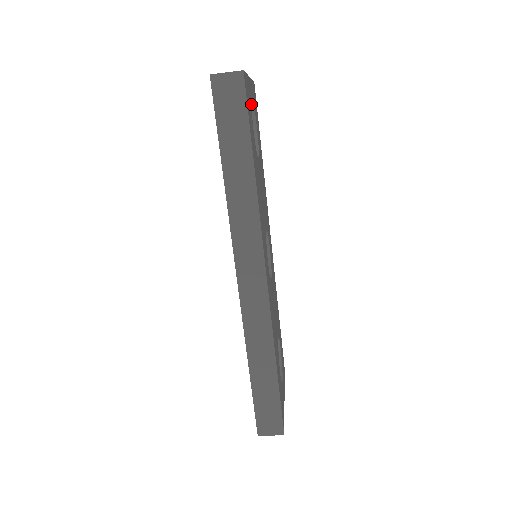
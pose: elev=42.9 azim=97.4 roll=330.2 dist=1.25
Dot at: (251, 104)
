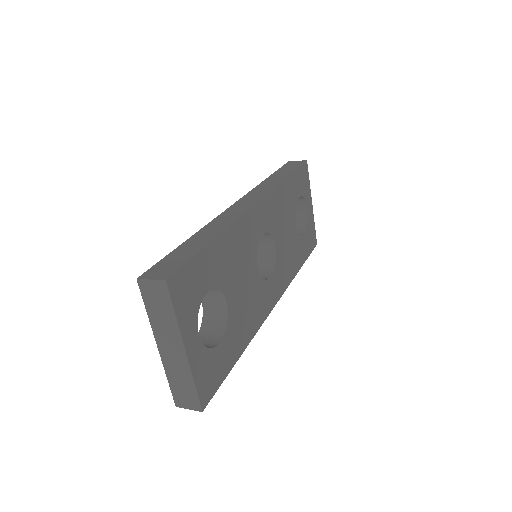
Dot at: (204, 349)
